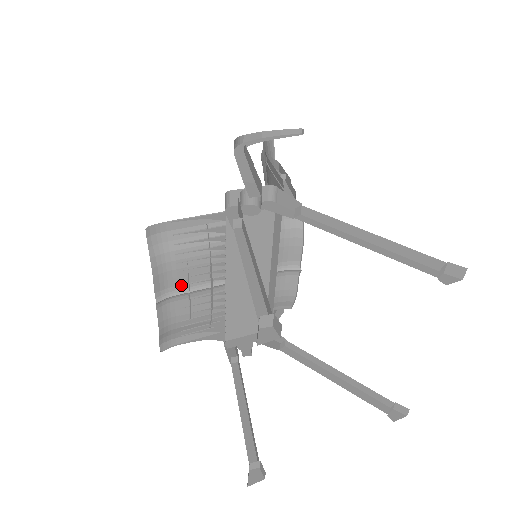
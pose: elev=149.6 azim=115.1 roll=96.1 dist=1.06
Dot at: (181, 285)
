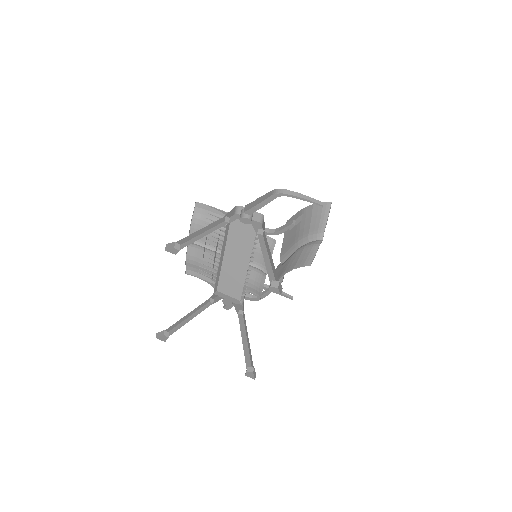
Dot at: (203, 241)
